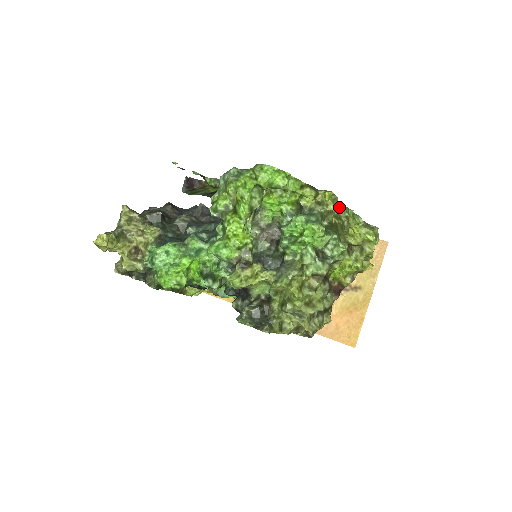
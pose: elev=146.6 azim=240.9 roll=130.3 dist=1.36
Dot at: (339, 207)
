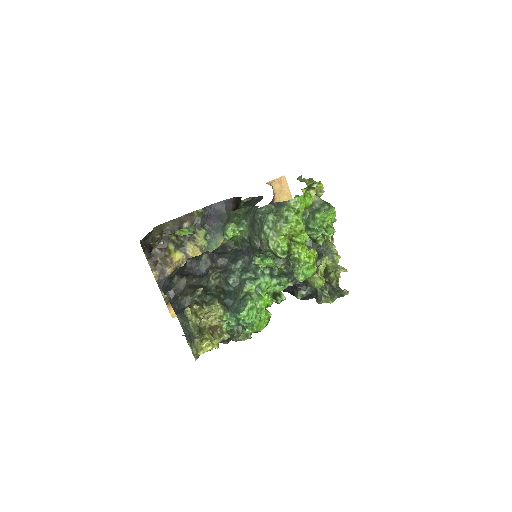
Dot at: occluded
